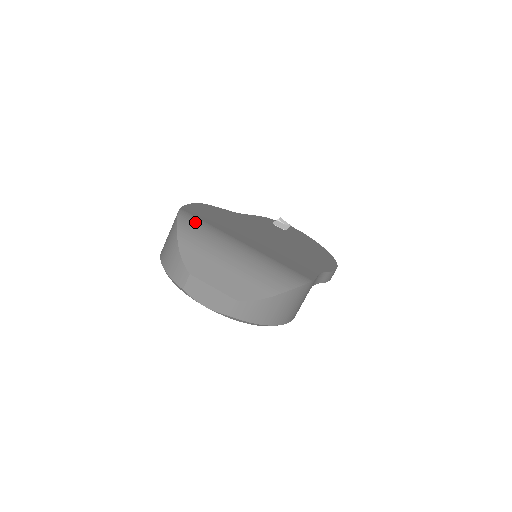
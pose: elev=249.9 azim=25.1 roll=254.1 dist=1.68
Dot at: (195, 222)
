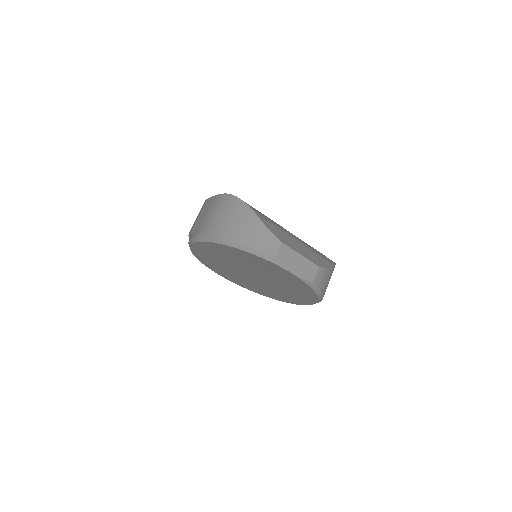
Dot at: occluded
